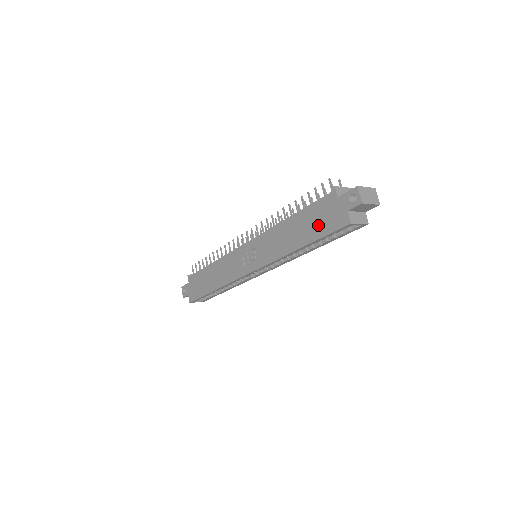
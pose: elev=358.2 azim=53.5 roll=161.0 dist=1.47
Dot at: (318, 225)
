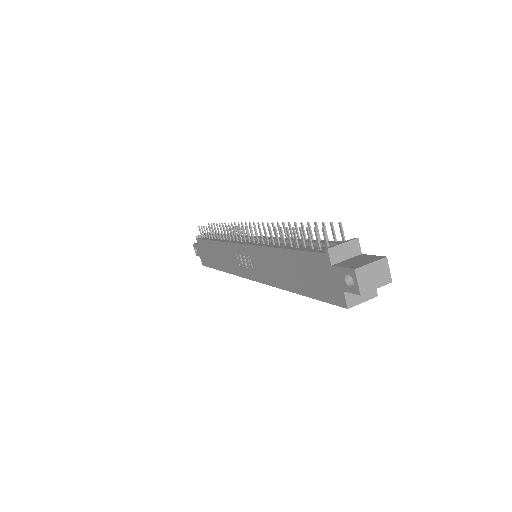
Dot at: (311, 282)
